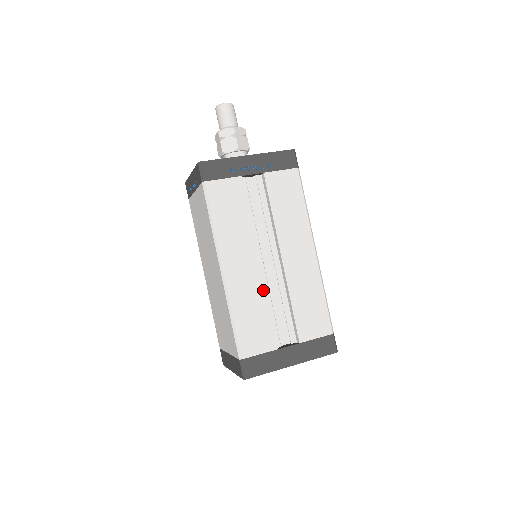
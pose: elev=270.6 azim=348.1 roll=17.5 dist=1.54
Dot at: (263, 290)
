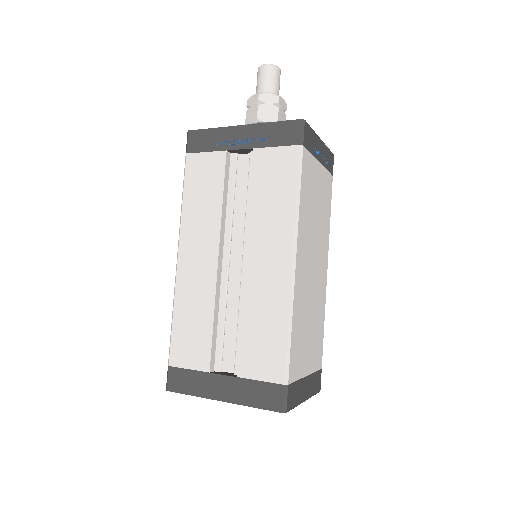
Dot at: (213, 294)
